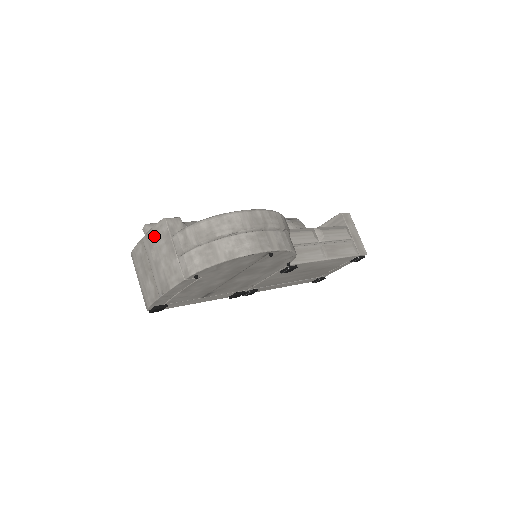
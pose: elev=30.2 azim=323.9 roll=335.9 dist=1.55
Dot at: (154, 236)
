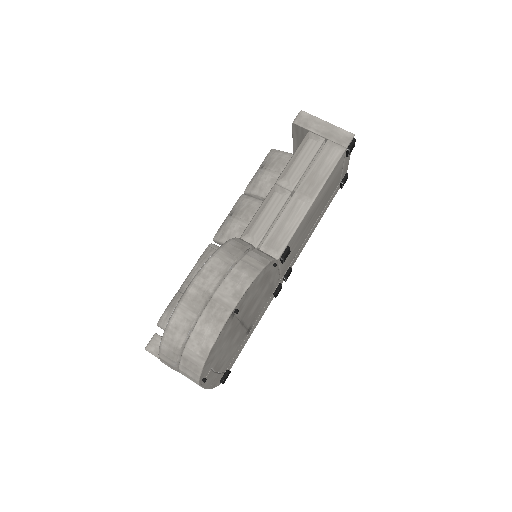
Dot at: occluded
